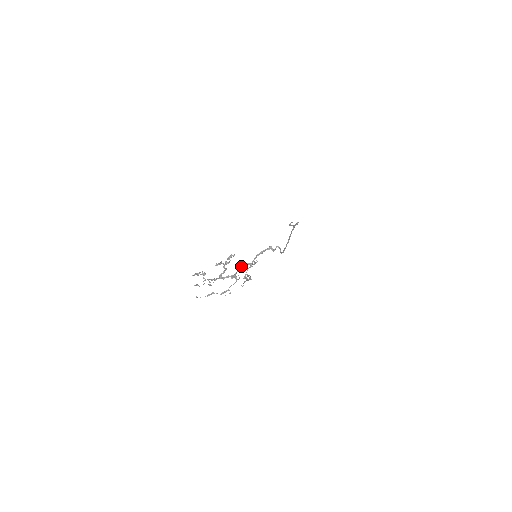
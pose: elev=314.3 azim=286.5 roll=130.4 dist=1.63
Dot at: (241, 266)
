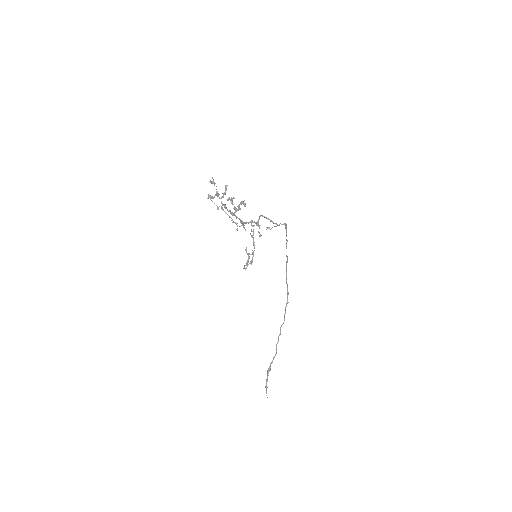
Dot at: (249, 222)
